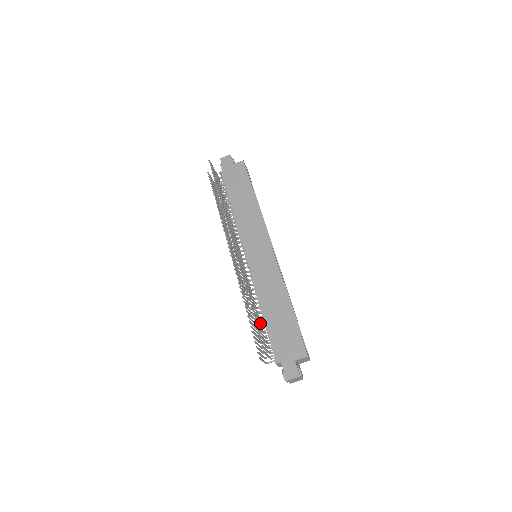
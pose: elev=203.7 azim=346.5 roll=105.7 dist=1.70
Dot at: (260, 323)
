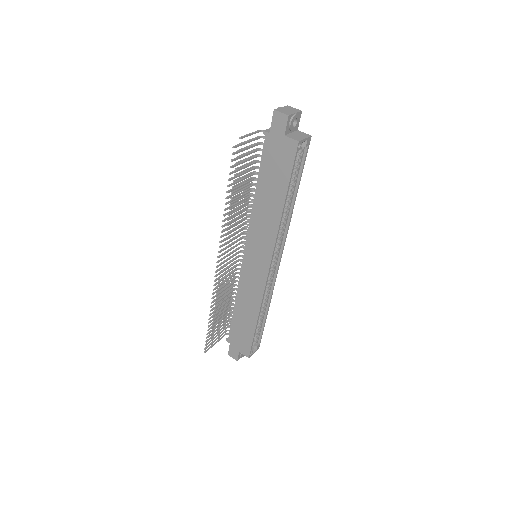
Dot at: (229, 309)
